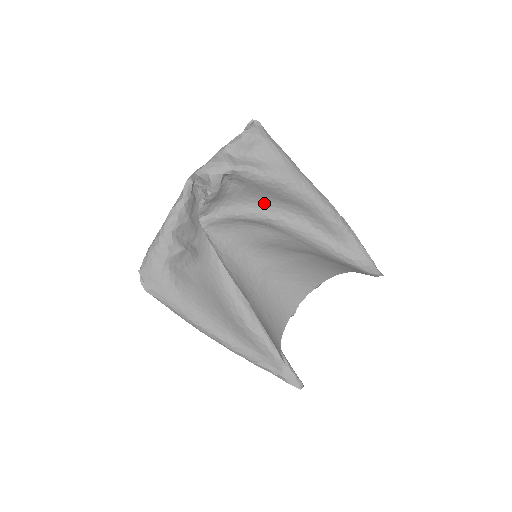
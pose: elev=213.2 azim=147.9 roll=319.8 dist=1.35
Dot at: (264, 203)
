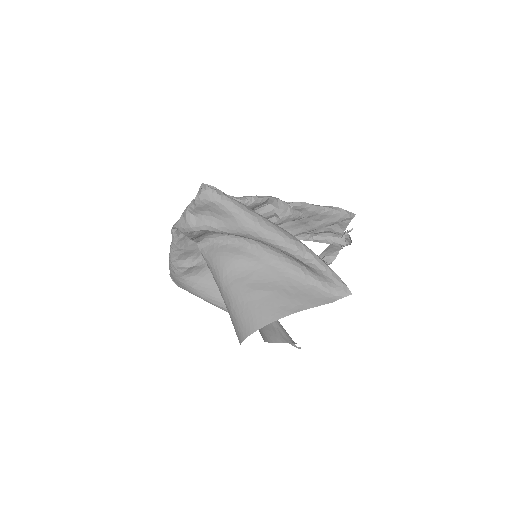
Dot at: occluded
